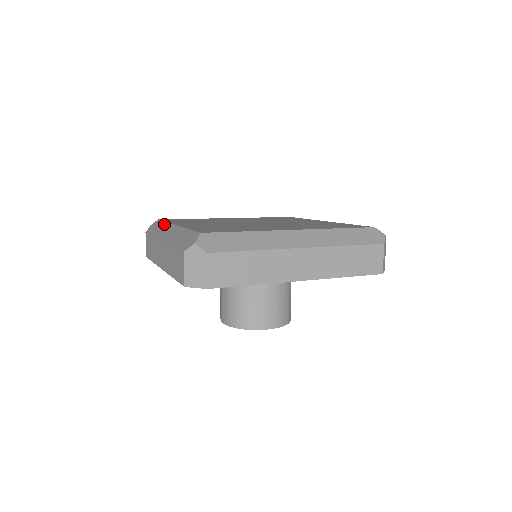
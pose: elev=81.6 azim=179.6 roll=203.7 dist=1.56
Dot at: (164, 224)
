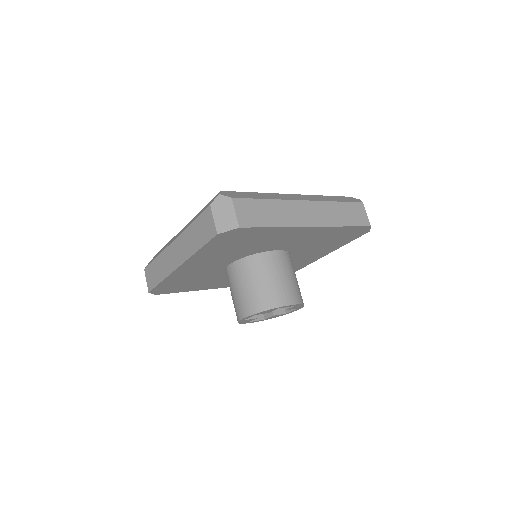
Dot at: occluded
